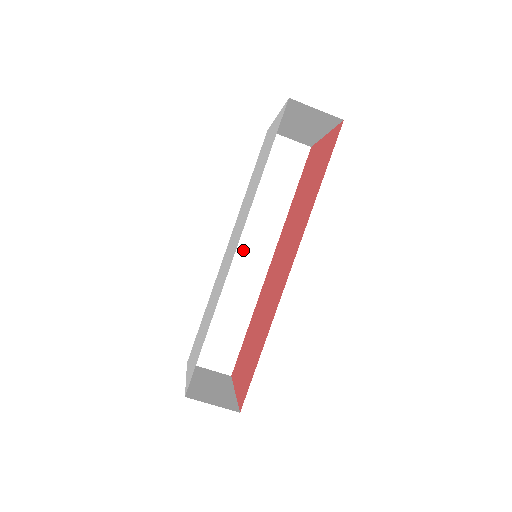
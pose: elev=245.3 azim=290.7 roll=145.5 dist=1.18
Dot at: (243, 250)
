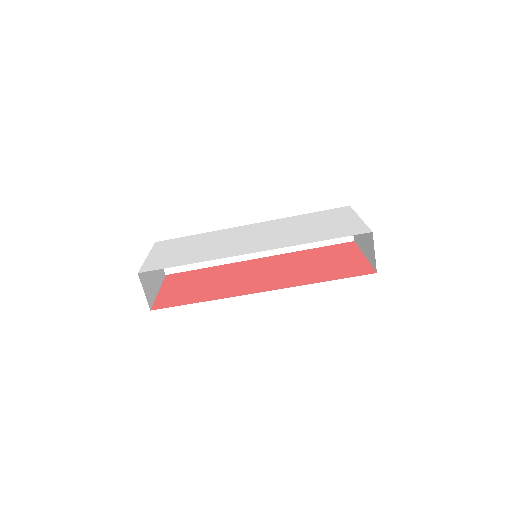
Dot at: occluded
